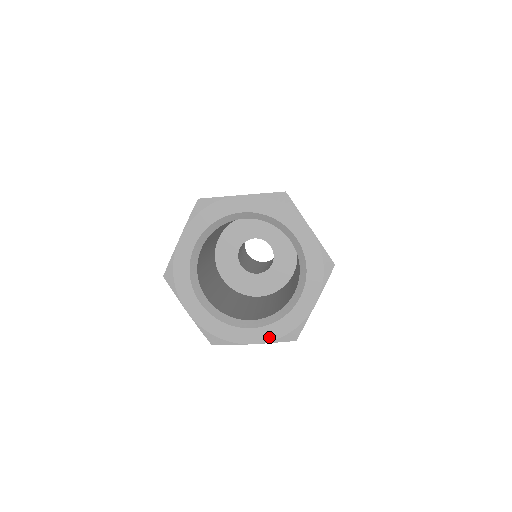
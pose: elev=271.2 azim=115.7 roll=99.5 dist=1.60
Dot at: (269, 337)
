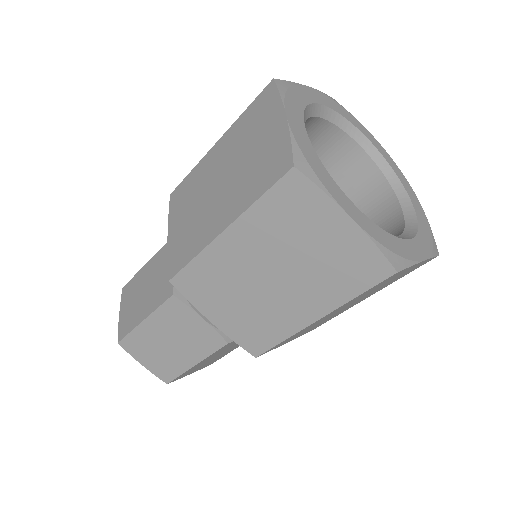
Dot at: (372, 232)
